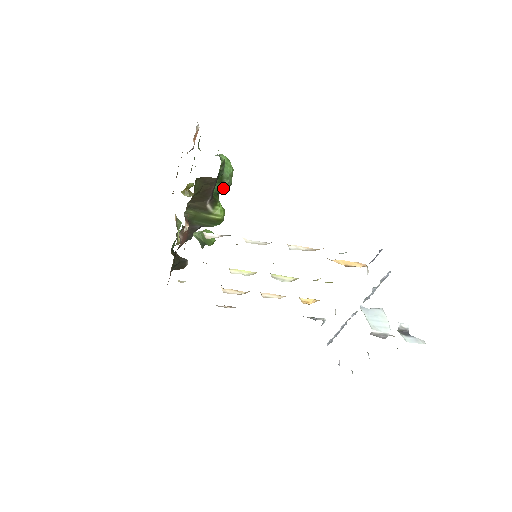
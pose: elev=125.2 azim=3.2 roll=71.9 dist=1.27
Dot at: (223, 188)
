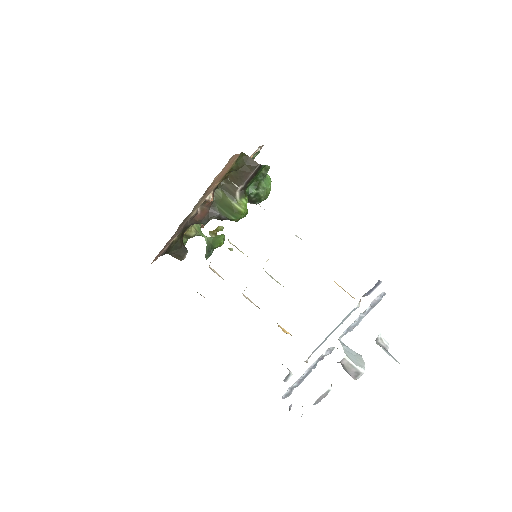
Dot at: (256, 194)
